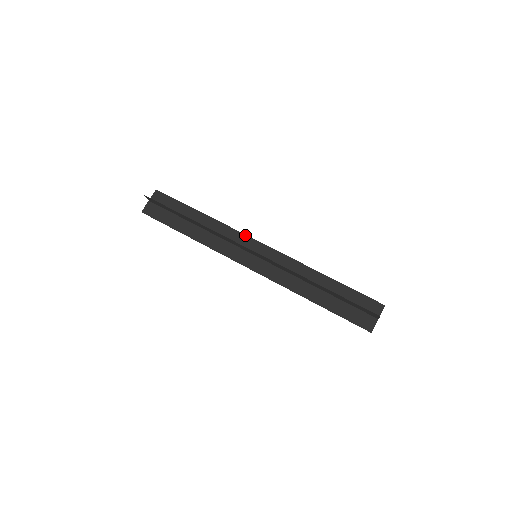
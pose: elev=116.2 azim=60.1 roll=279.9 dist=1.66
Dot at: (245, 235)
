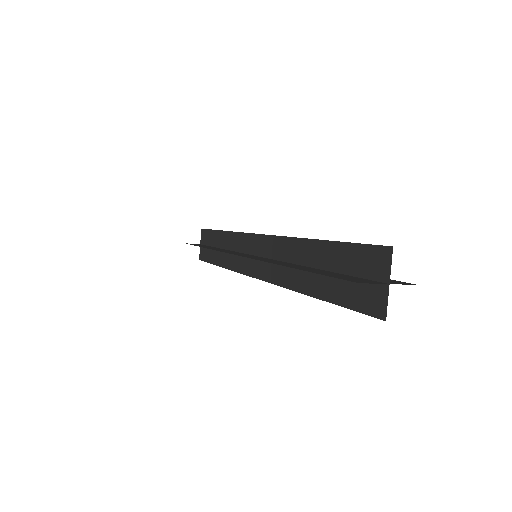
Dot at: occluded
